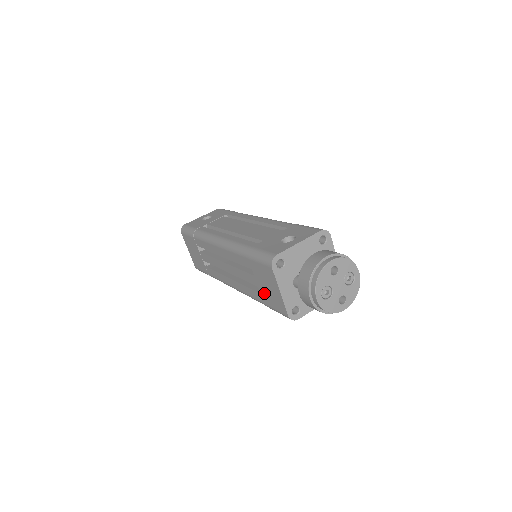
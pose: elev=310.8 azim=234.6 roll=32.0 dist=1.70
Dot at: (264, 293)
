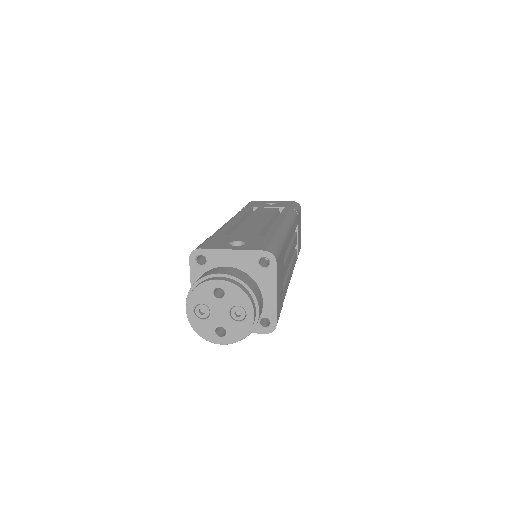
Dot at: occluded
